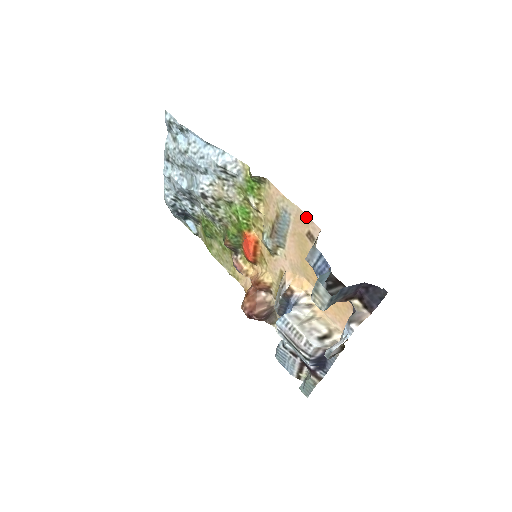
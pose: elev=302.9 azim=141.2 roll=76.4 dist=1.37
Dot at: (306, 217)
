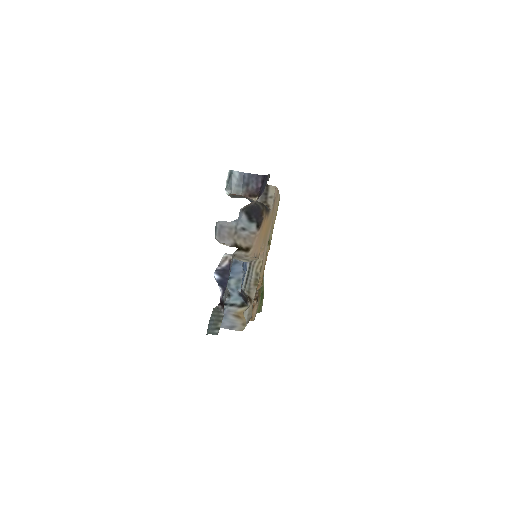
Dot at: occluded
